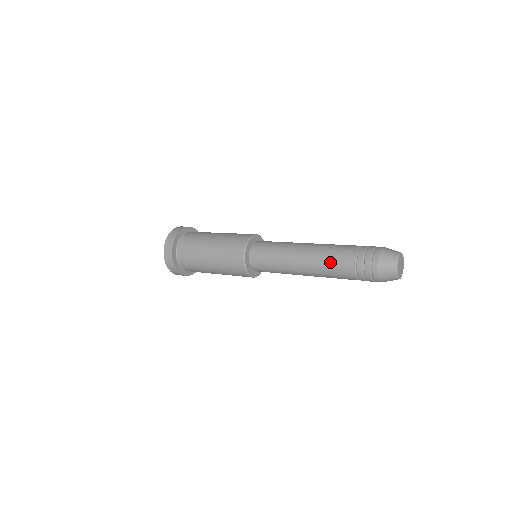
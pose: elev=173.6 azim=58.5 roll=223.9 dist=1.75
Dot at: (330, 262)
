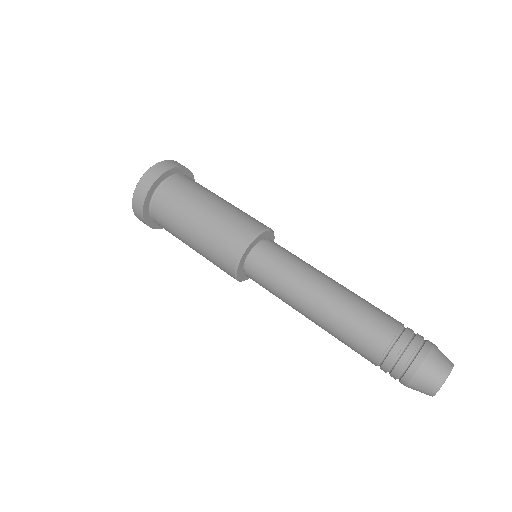
Dot at: (346, 344)
